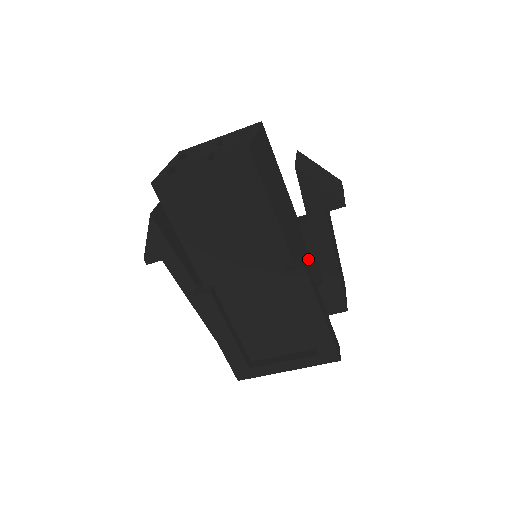
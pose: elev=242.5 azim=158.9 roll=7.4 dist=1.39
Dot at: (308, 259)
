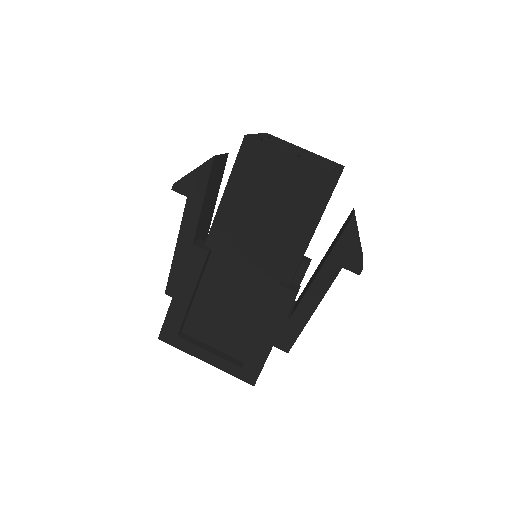
Dot at: occluded
